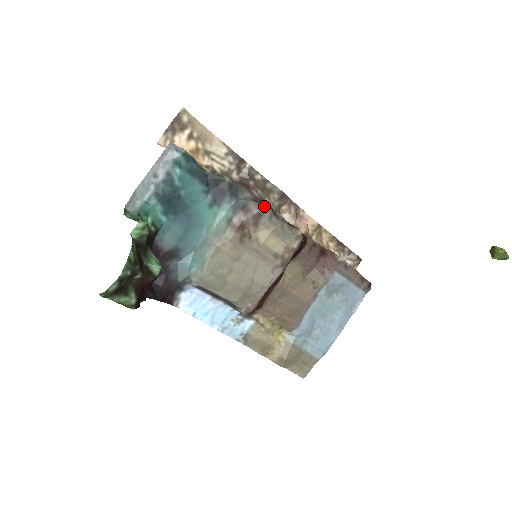
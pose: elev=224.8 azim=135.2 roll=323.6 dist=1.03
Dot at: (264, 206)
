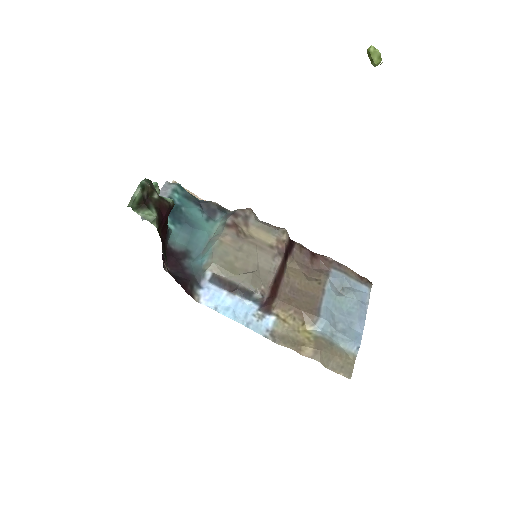
Dot at: (248, 210)
